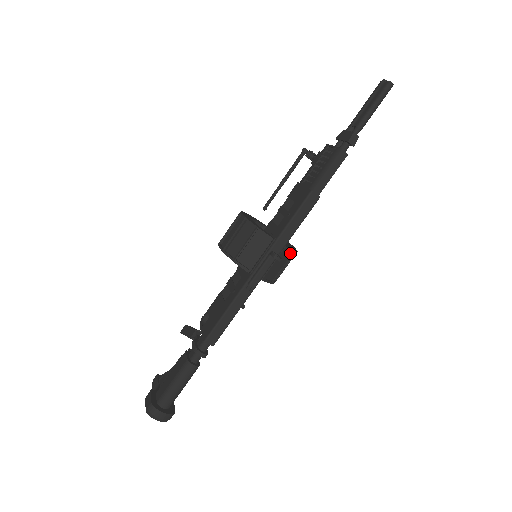
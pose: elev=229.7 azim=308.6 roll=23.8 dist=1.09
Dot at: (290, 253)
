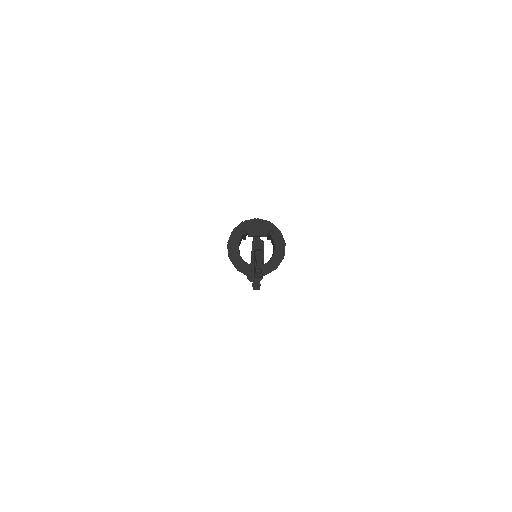
Dot at: (273, 270)
